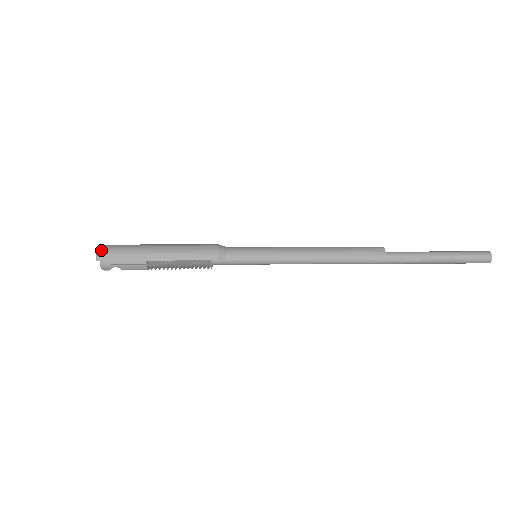
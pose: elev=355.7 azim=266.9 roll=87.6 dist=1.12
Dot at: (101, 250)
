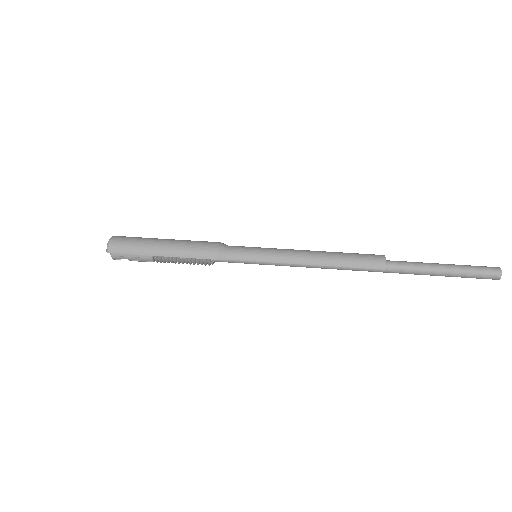
Dot at: (111, 243)
